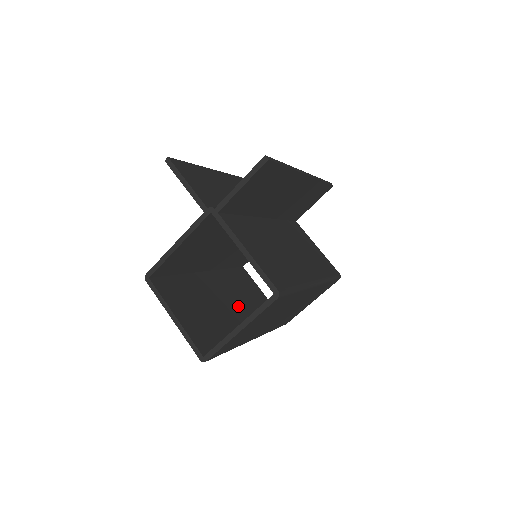
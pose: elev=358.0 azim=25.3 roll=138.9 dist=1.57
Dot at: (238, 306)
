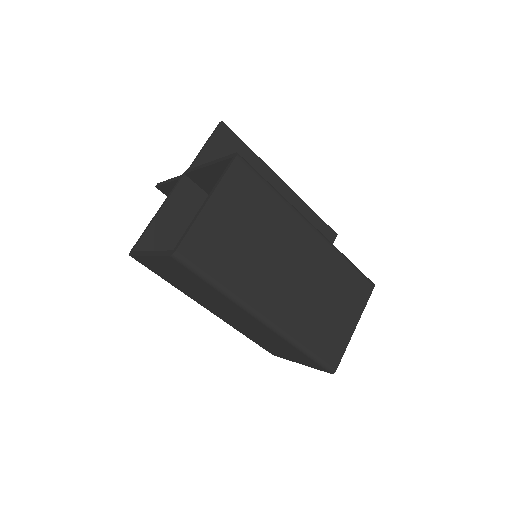
Dot at: occluded
